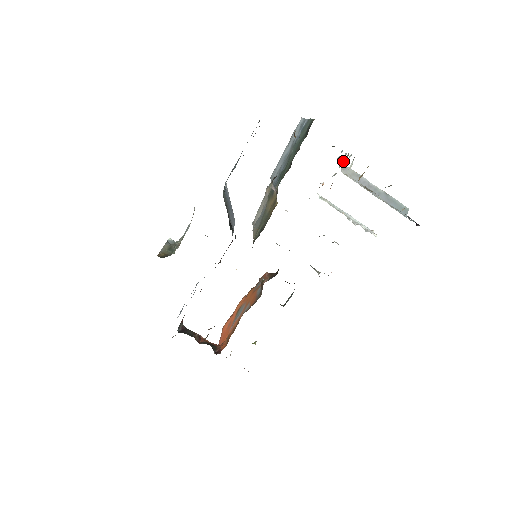
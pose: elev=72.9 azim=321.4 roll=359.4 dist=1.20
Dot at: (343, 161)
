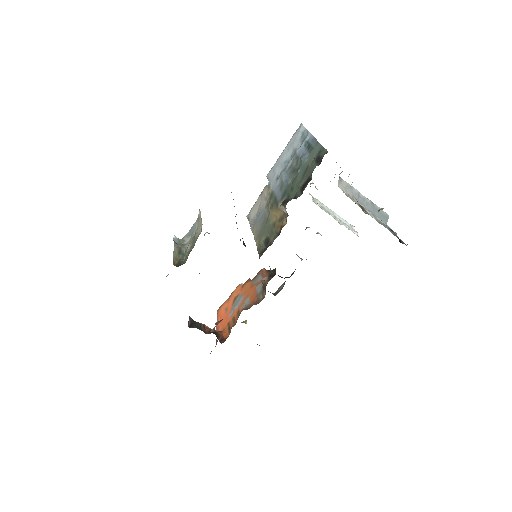
Dot at: (339, 174)
